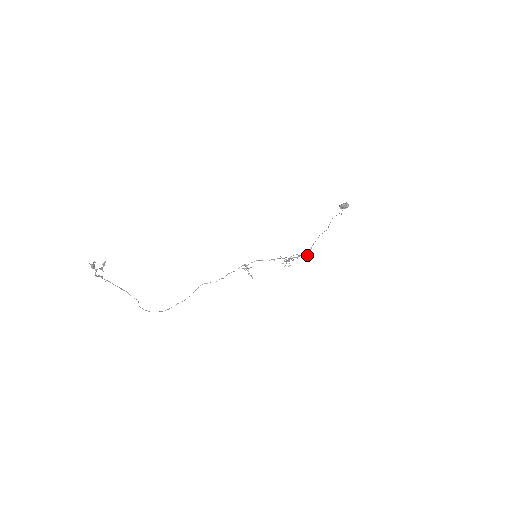
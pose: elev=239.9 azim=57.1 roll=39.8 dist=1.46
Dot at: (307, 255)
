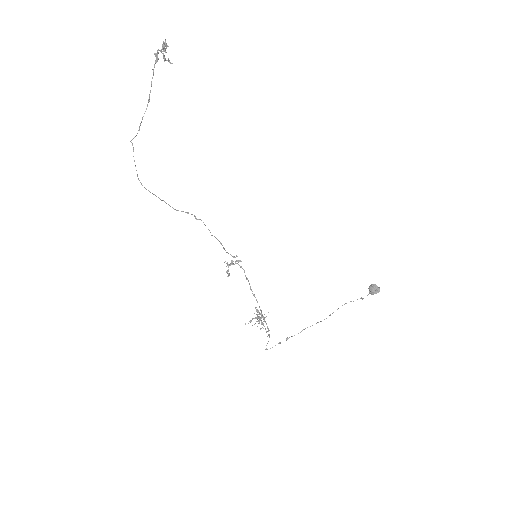
Dot at: occluded
